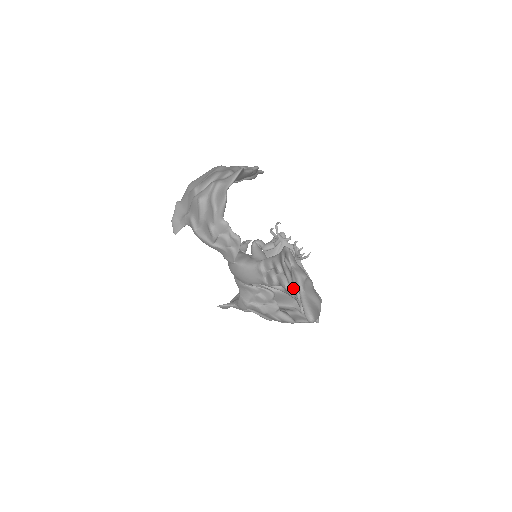
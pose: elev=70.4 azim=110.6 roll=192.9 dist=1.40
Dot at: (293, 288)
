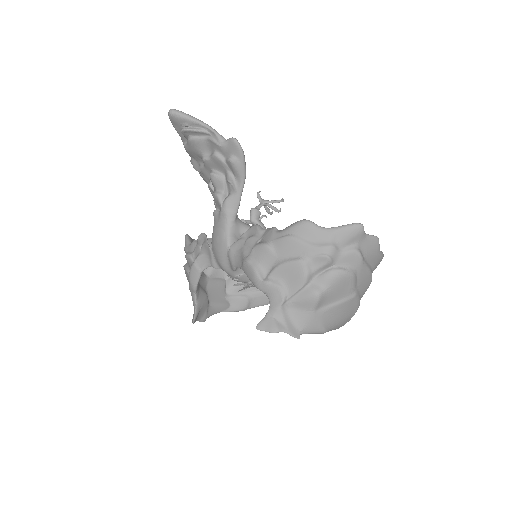
Dot at: (202, 160)
